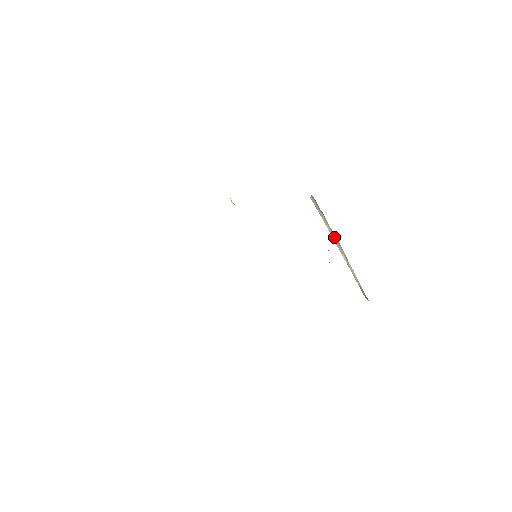
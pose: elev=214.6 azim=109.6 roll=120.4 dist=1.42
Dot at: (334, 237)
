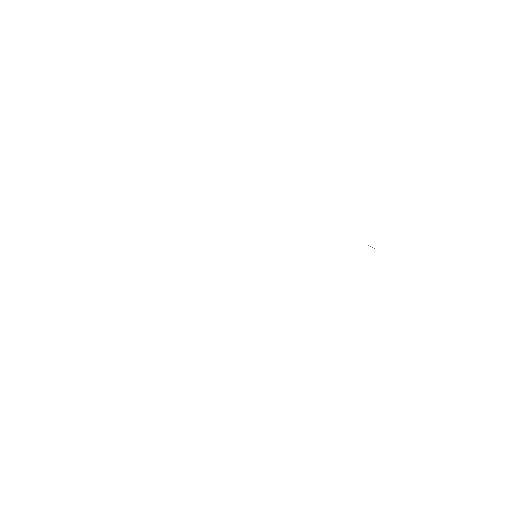
Dot at: occluded
